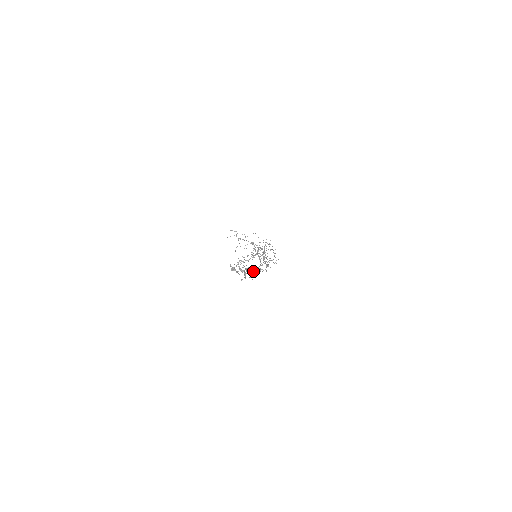
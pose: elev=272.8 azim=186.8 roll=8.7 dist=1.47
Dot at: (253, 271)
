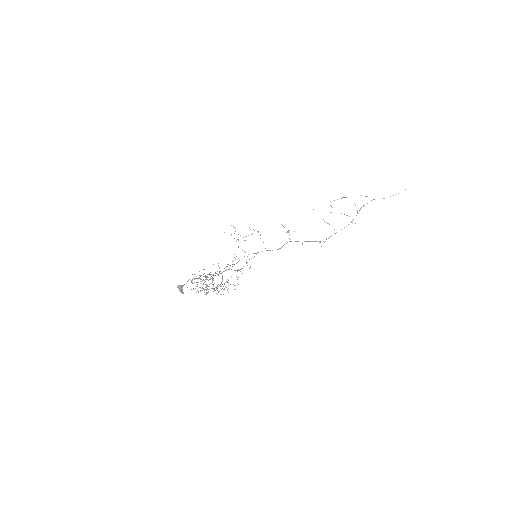
Dot at: occluded
